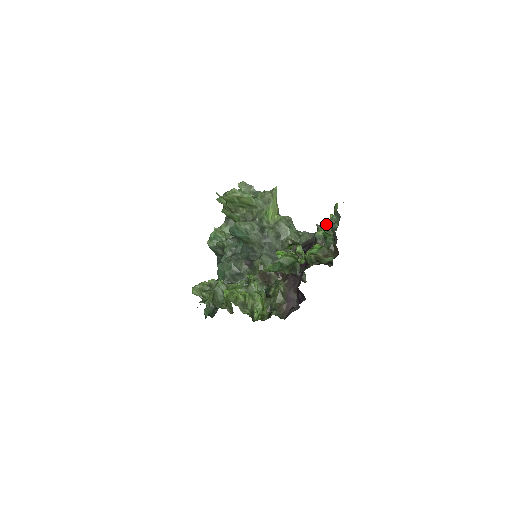
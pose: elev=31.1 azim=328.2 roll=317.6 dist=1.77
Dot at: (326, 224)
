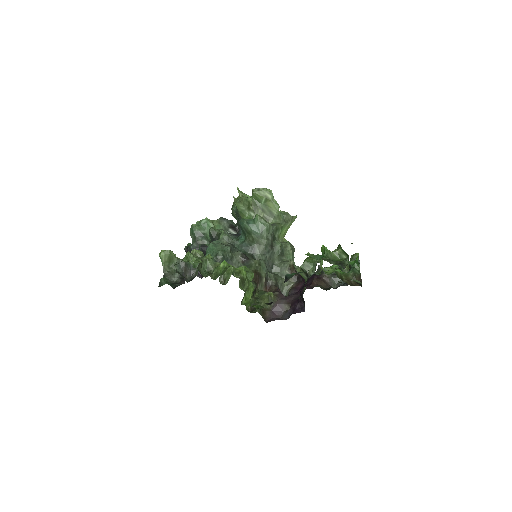
Dot at: occluded
